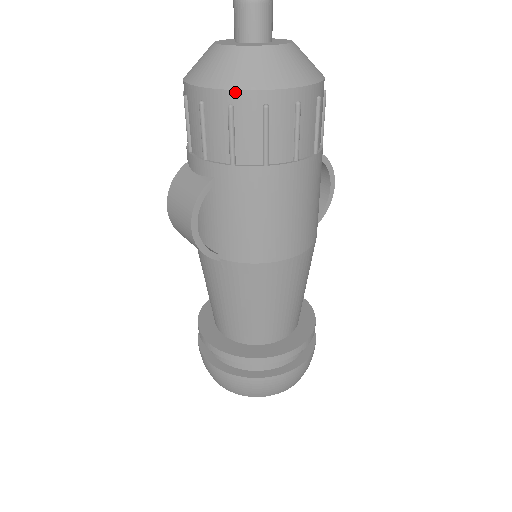
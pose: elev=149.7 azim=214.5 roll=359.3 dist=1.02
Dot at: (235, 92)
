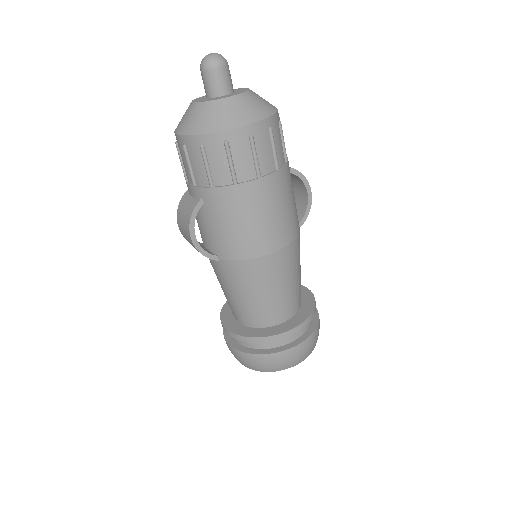
Dot at: (203, 135)
